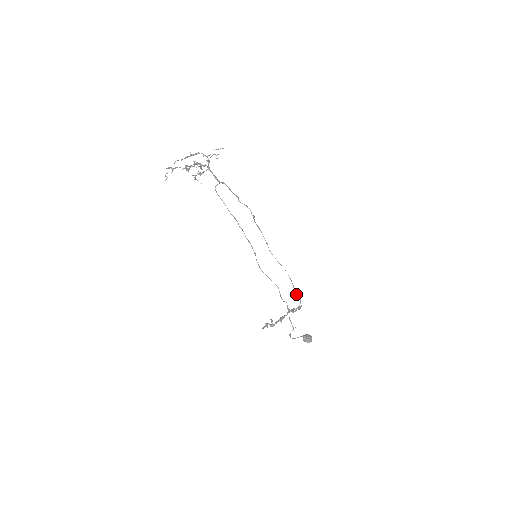
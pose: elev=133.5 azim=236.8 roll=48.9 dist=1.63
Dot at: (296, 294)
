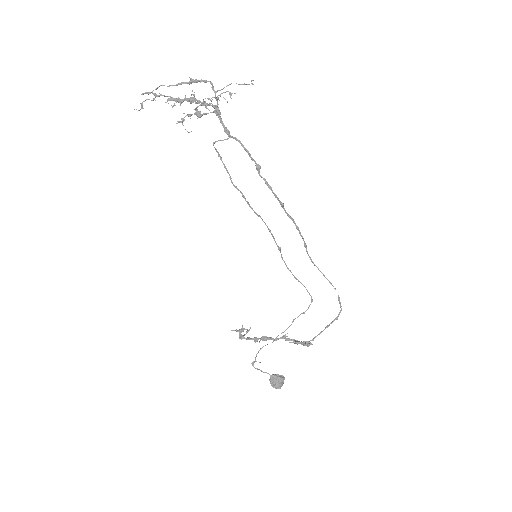
Dot at: (329, 324)
